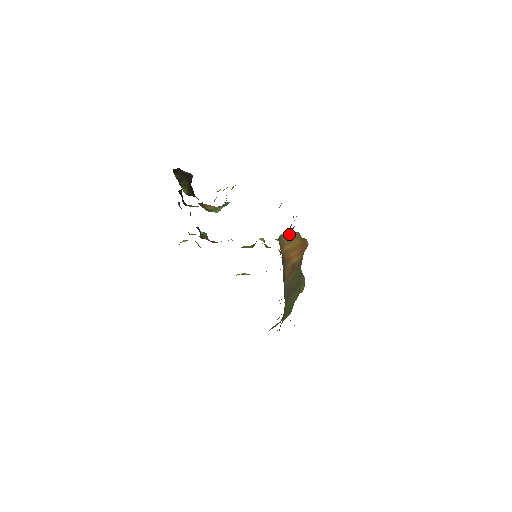
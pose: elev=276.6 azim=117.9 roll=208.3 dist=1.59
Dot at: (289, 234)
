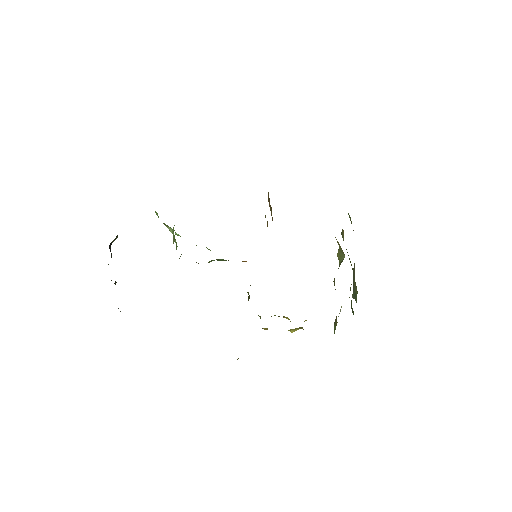
Dot at: occluded
